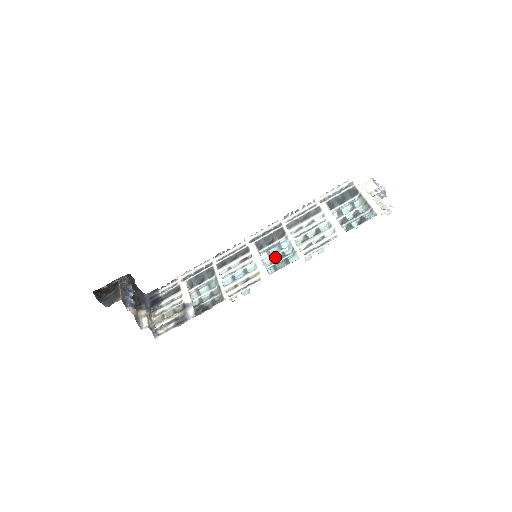
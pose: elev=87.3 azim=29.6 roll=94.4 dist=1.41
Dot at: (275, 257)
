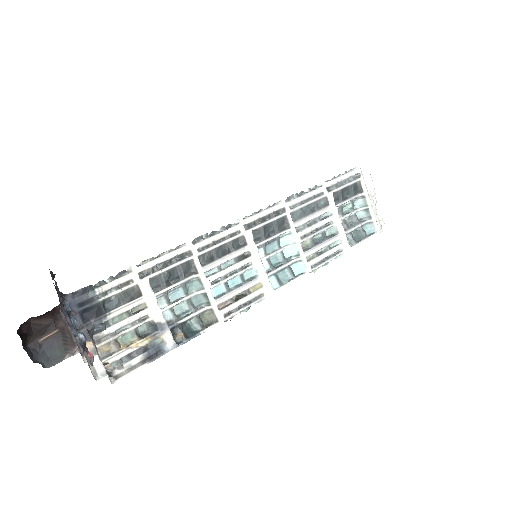
Dot at: (272, 257)
